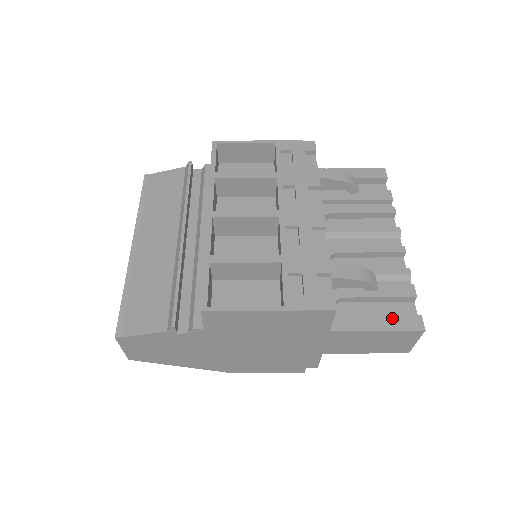
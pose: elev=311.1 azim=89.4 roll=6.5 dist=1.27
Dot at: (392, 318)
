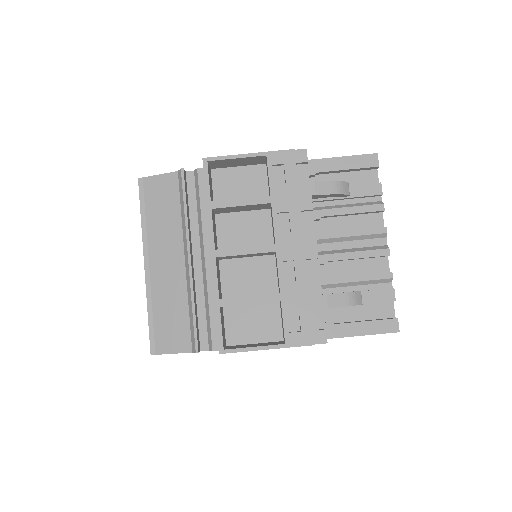
Dot at: (373, 323)
